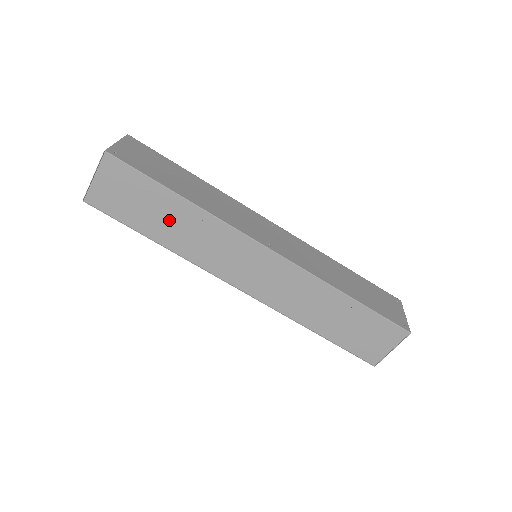
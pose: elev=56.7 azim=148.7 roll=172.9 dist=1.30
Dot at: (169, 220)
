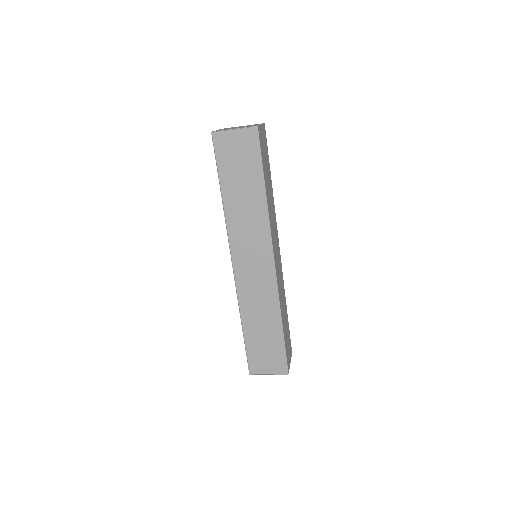
Dot at: (244, 193)
